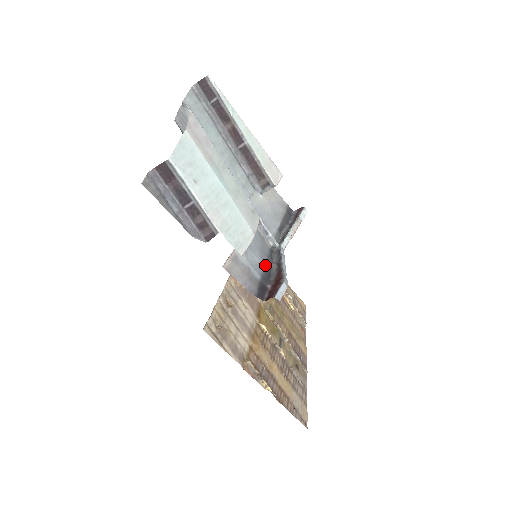
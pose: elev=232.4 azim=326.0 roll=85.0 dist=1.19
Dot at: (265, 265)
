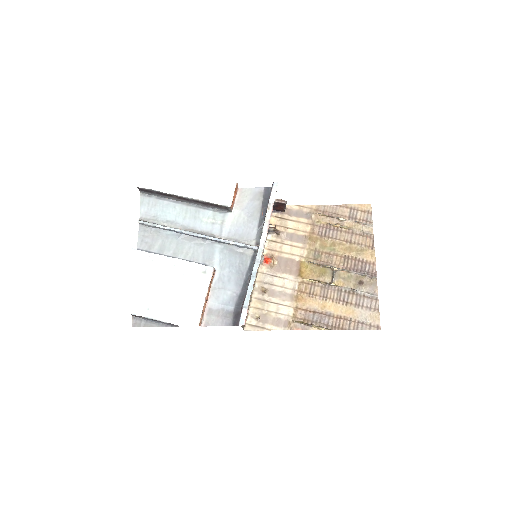
Dot at: (240, 288)
